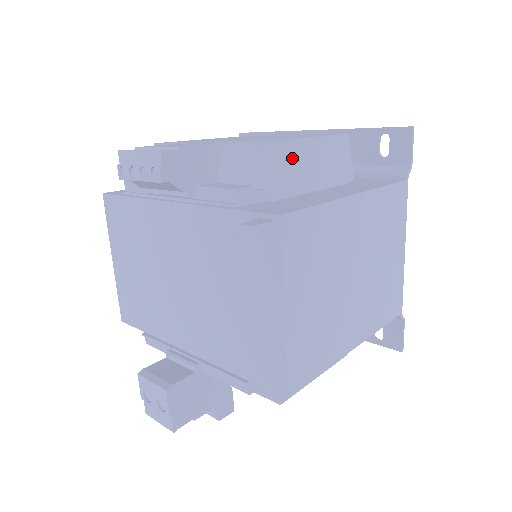
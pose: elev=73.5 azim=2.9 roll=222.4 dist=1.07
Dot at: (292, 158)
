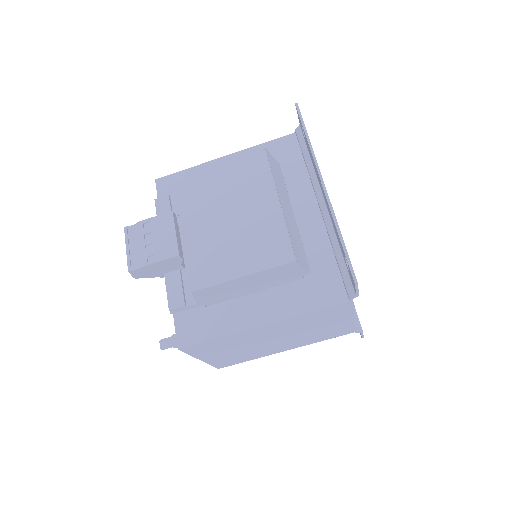
Dot at: (220, 289)
